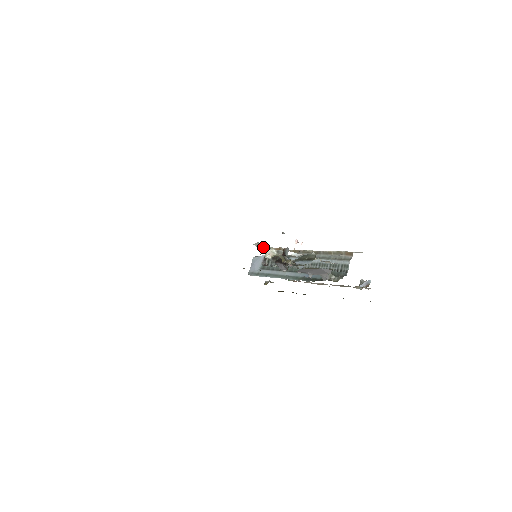
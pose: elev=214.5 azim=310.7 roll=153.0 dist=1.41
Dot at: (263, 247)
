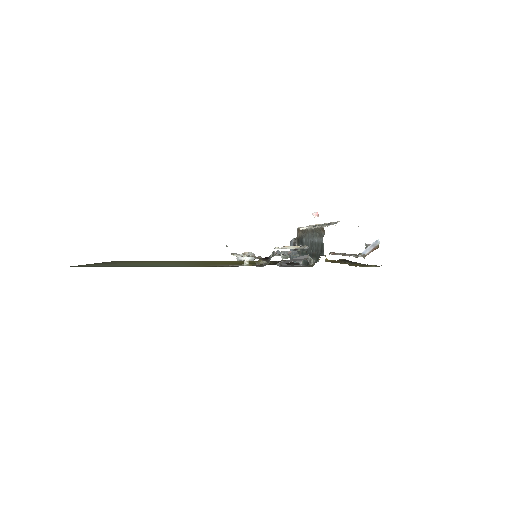
Dot at: (236, 256)
